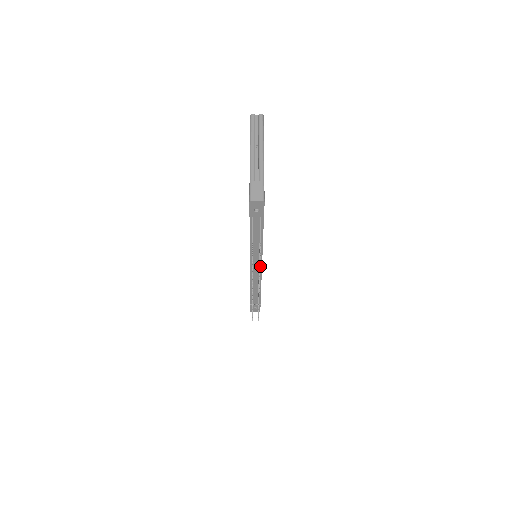
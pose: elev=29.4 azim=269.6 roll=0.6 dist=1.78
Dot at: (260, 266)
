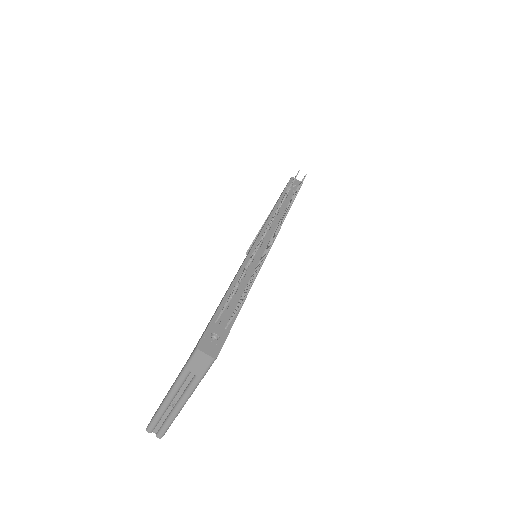
Dot at: occluded
